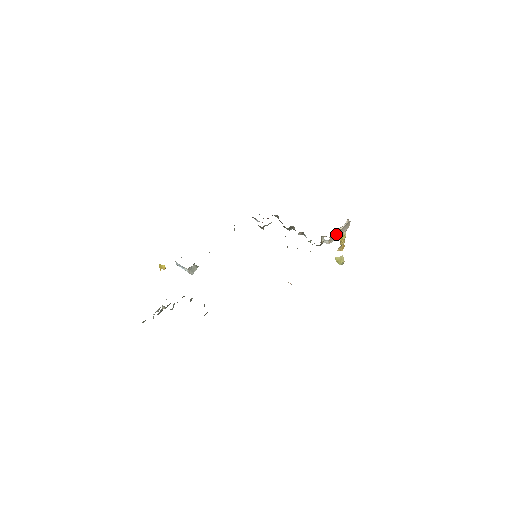
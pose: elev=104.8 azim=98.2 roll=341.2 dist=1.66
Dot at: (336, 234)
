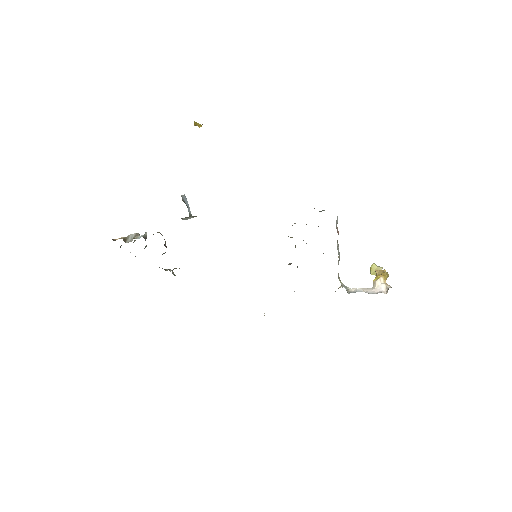
Dot at: (361, 291)
